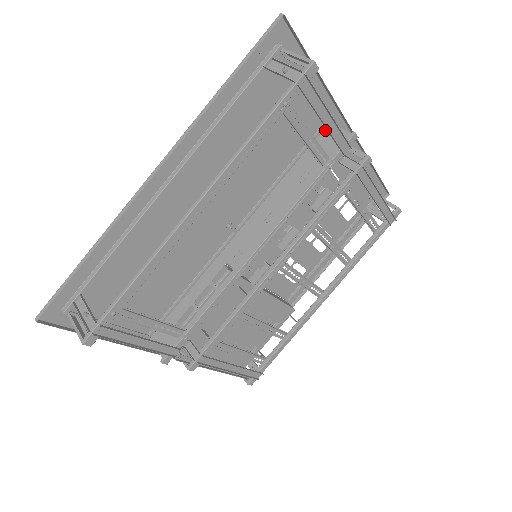
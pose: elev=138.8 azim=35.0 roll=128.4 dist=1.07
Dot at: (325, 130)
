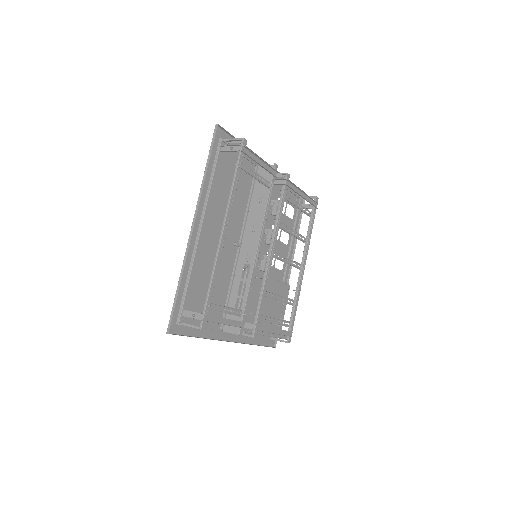
Dot at: (258, 171)
